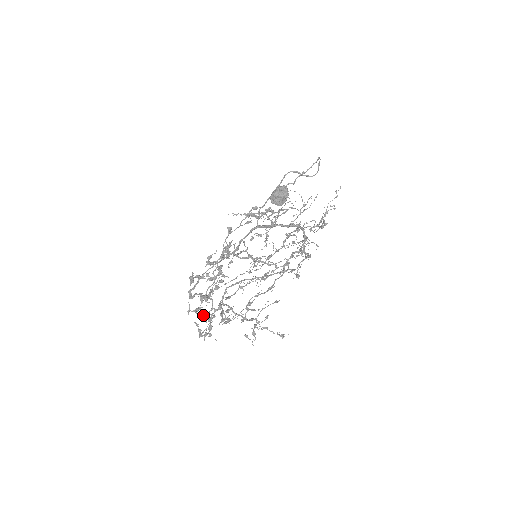
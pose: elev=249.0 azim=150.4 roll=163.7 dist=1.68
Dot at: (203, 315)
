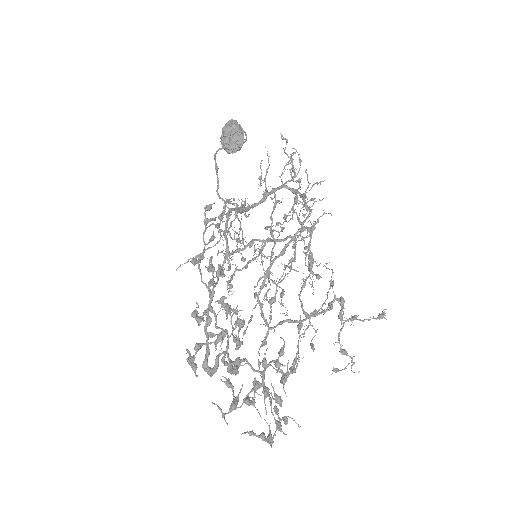
Dot at: (250, 400)
